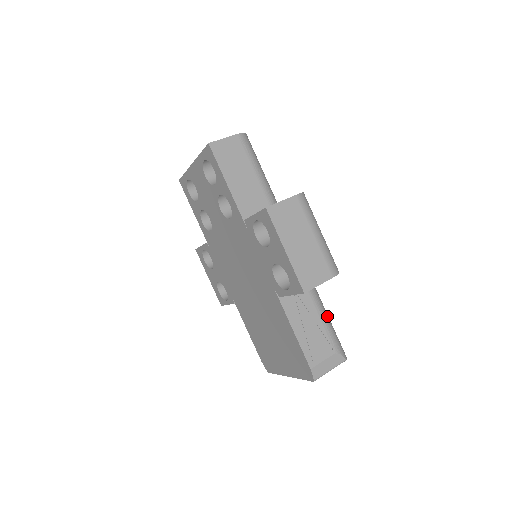
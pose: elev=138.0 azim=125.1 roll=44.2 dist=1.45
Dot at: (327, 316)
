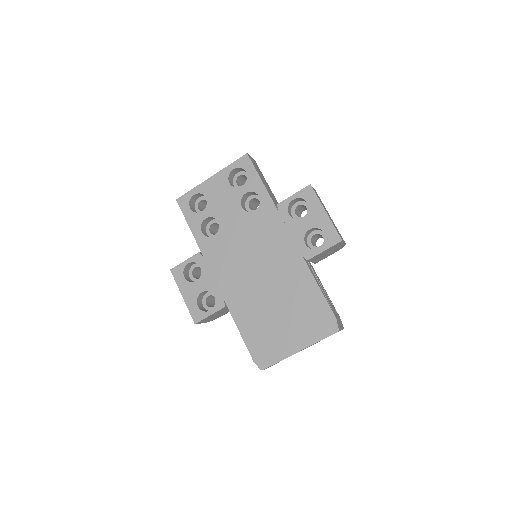
Dot at: occluded
